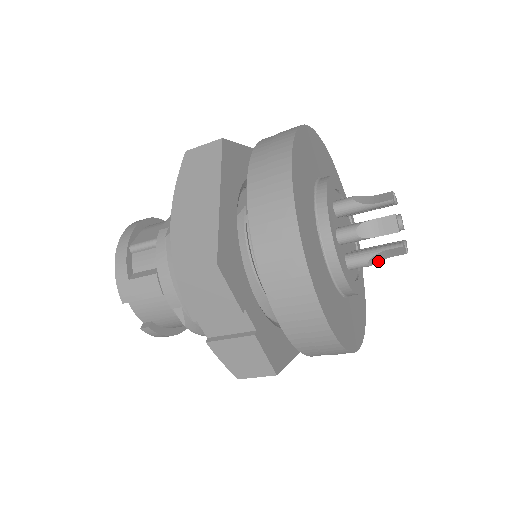
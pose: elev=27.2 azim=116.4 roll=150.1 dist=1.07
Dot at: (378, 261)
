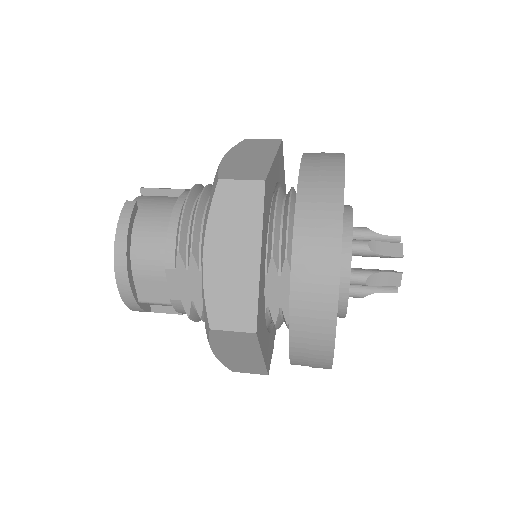
Dot at: occluded
